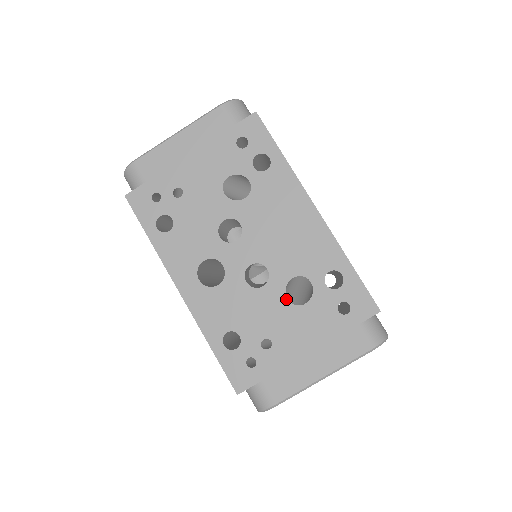
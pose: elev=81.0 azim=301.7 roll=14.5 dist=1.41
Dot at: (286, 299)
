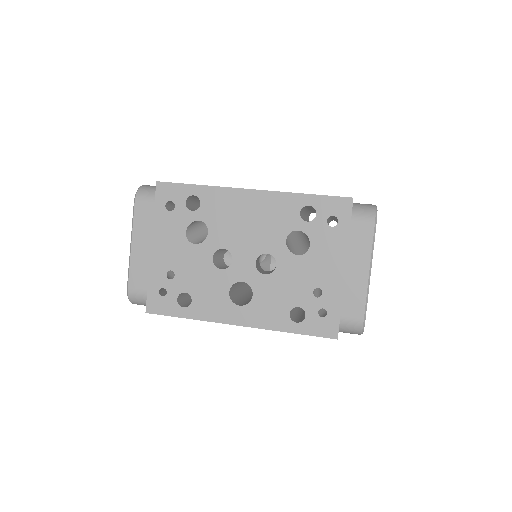
Dot at: (297, 256)
